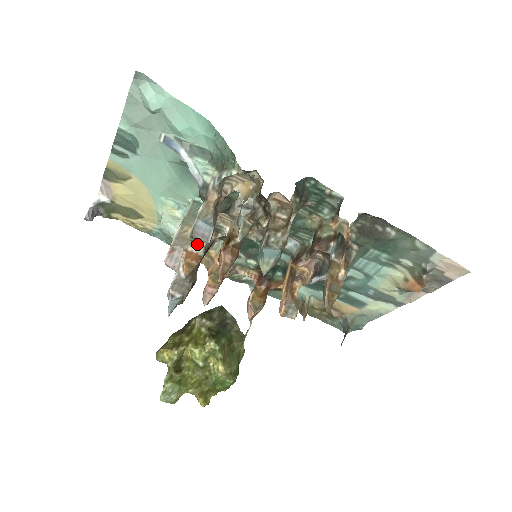
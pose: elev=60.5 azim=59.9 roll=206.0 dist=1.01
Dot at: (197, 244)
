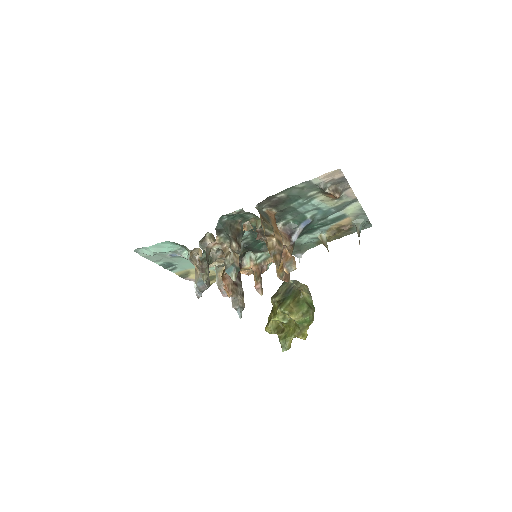
Dot at: occluded
